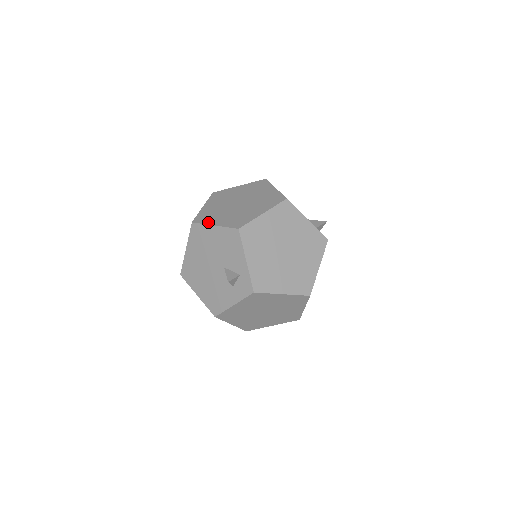
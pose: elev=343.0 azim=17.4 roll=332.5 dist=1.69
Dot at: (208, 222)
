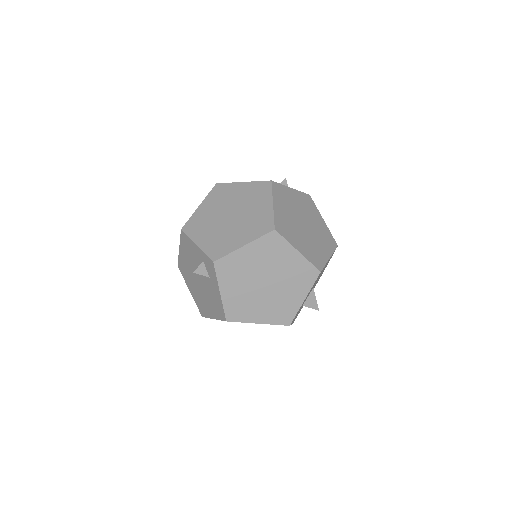
Dot at: occluded
